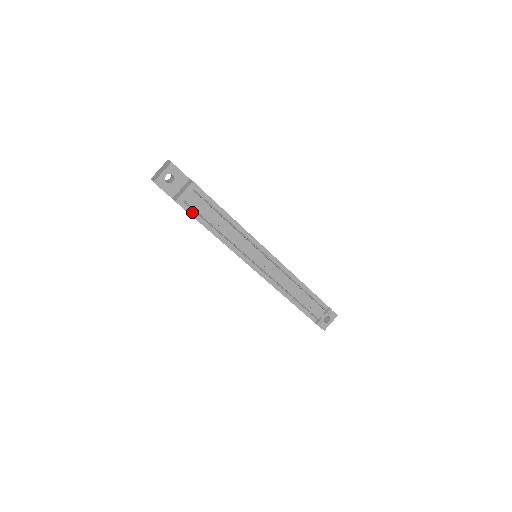
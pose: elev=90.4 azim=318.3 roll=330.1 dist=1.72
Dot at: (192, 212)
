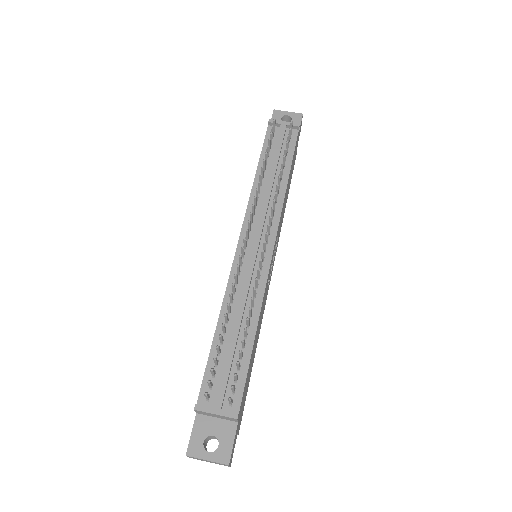
Dot at: occluded
